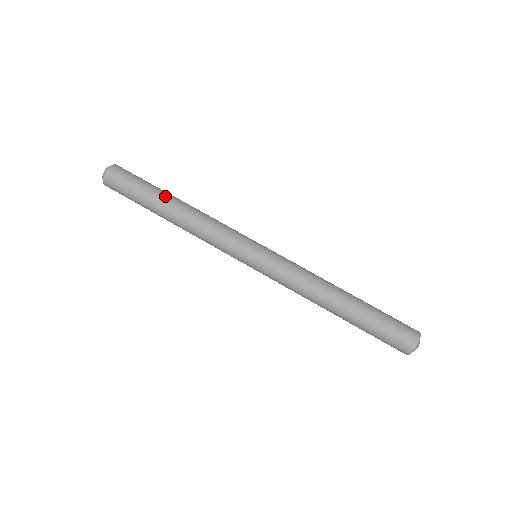
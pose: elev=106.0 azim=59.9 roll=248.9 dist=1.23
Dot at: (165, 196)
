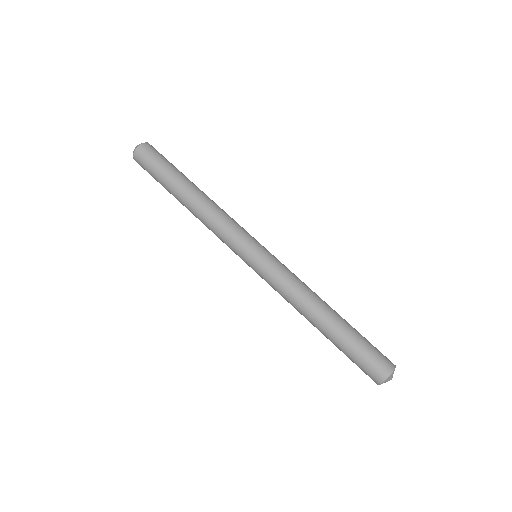
Dot at: (184, 182)
